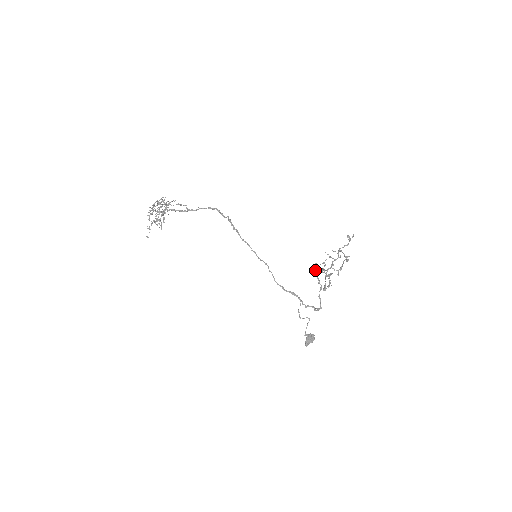
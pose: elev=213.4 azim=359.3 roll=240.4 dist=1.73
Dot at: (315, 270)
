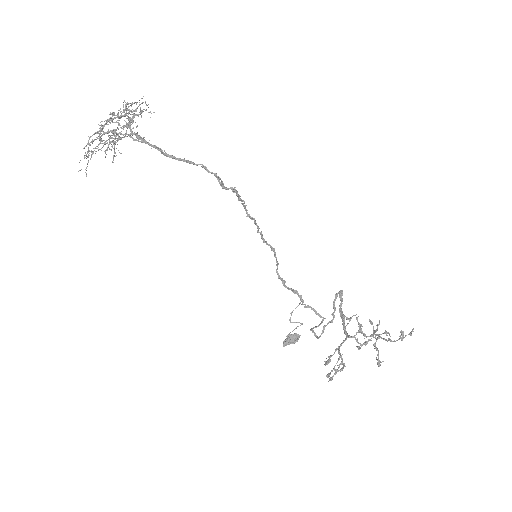
Dot at: (336, 297)
